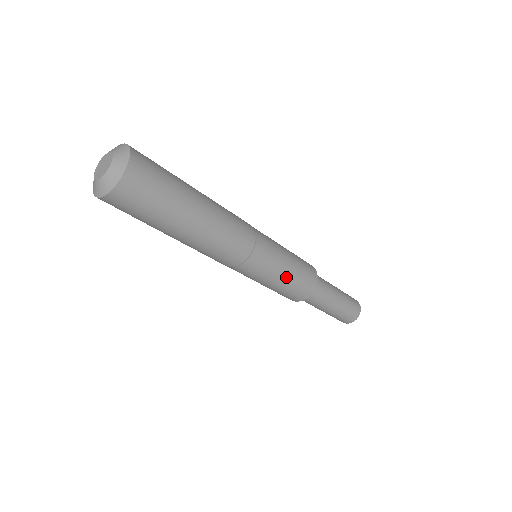
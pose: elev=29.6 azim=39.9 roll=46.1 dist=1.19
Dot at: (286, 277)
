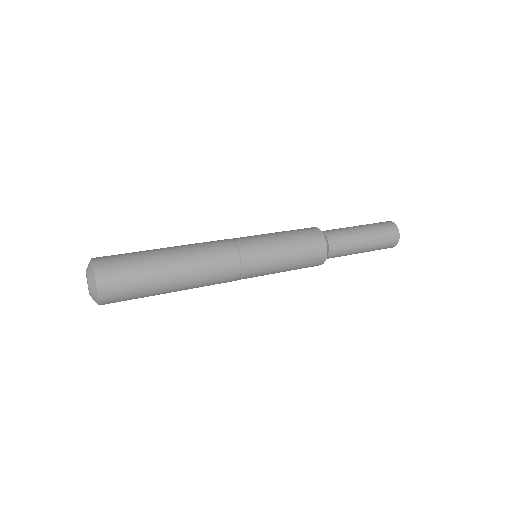
Dot at: occluded
